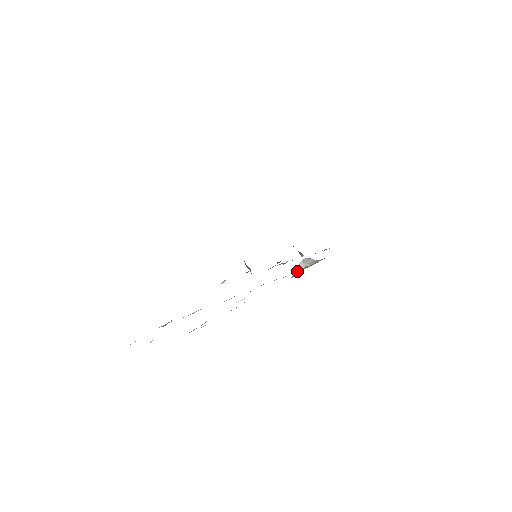
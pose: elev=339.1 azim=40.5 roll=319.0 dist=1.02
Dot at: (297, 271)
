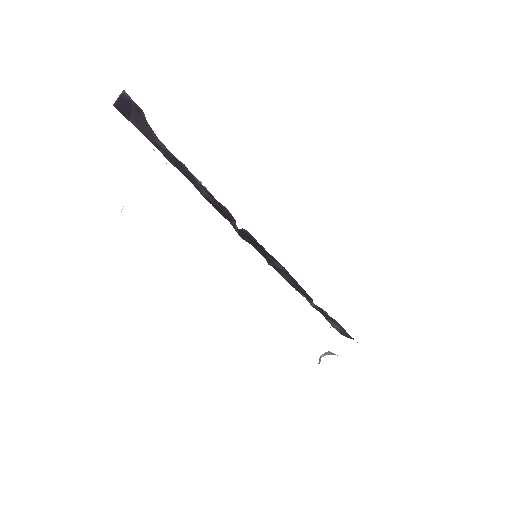
Dot at: (319, 363)
